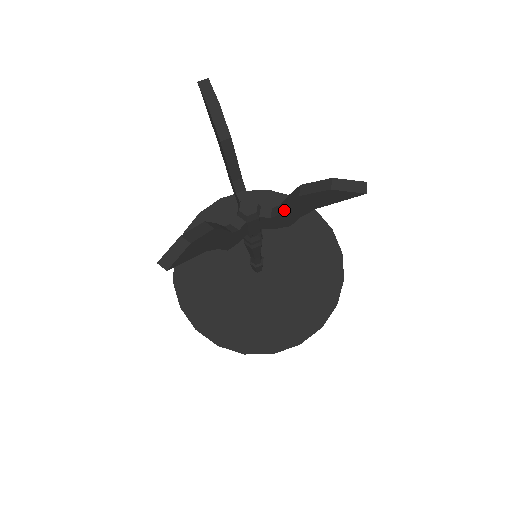
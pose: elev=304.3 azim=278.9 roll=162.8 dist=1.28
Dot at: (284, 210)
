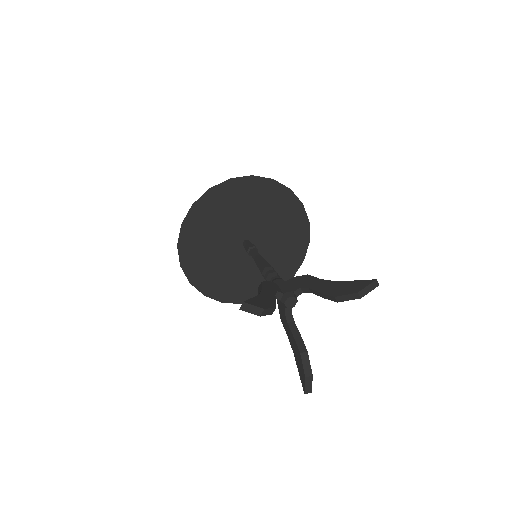
Dot at: (318, 295)
